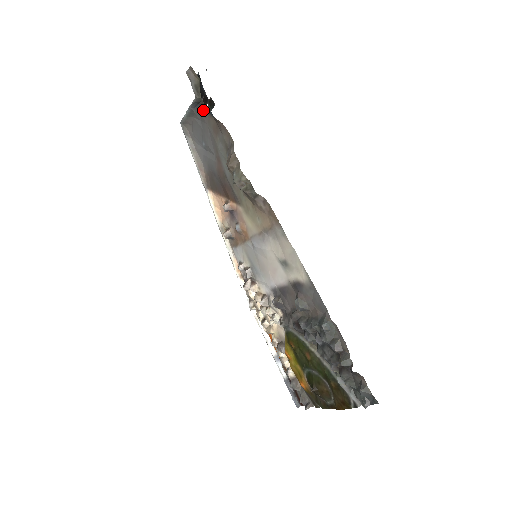
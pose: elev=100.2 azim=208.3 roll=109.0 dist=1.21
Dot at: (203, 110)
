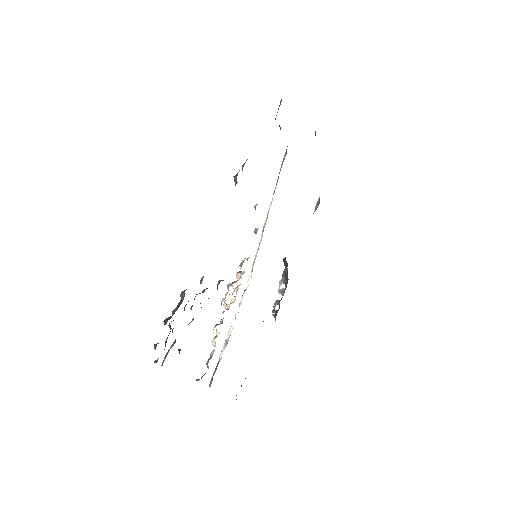
Dot at: occluded
